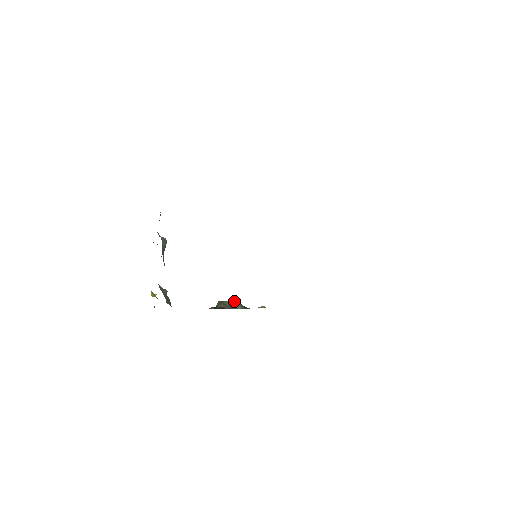
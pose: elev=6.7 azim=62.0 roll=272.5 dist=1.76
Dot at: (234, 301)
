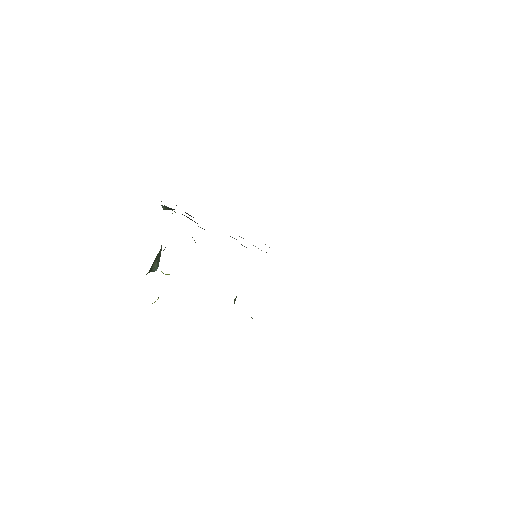
Dot at: occluded
